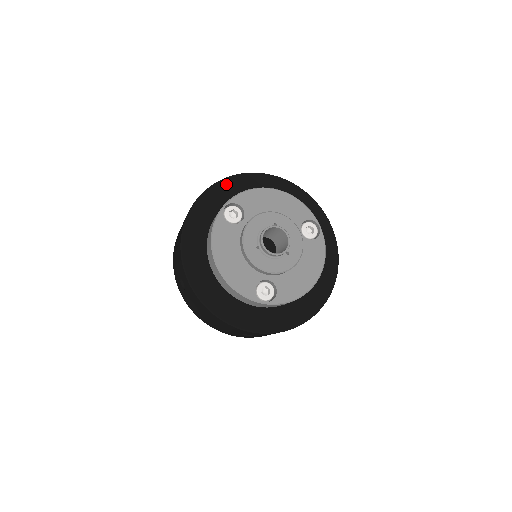
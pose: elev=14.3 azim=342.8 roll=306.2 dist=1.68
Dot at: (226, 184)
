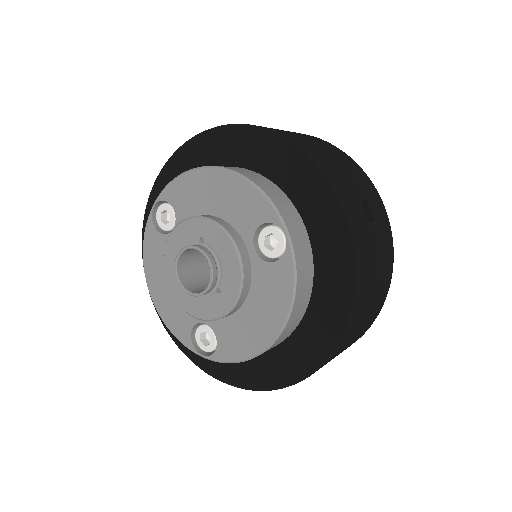
Dot at: (182, 156)
